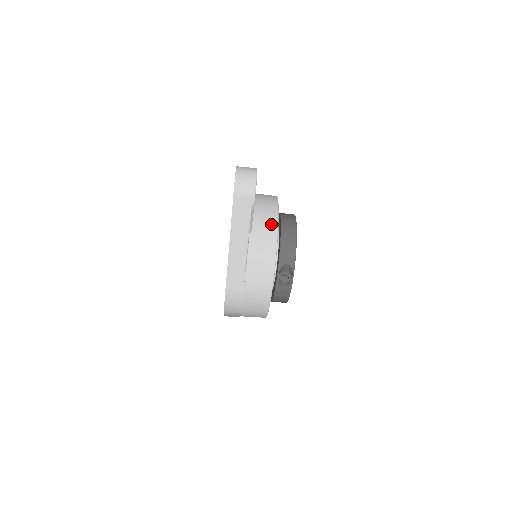
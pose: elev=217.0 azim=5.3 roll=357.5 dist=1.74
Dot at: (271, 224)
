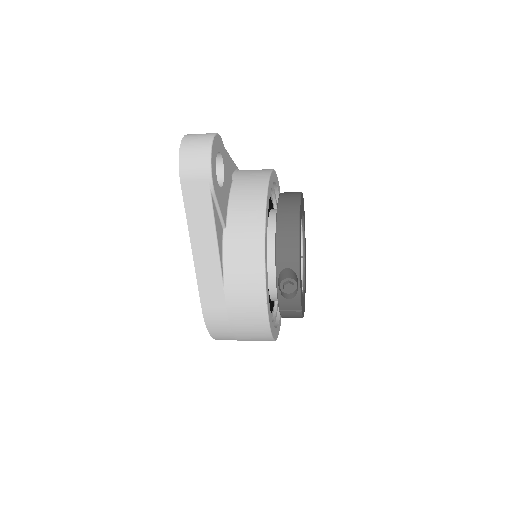
Dot at: (255, 213)
